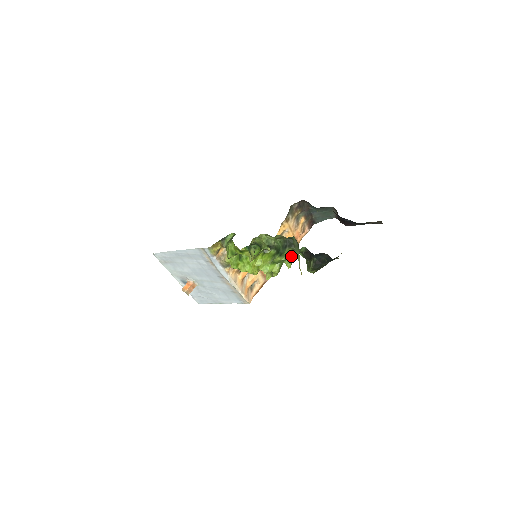
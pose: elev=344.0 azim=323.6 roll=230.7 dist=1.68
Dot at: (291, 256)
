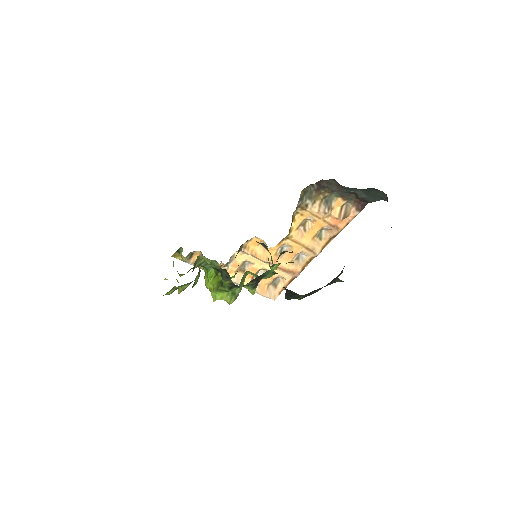
Dot at: (238, 287)
